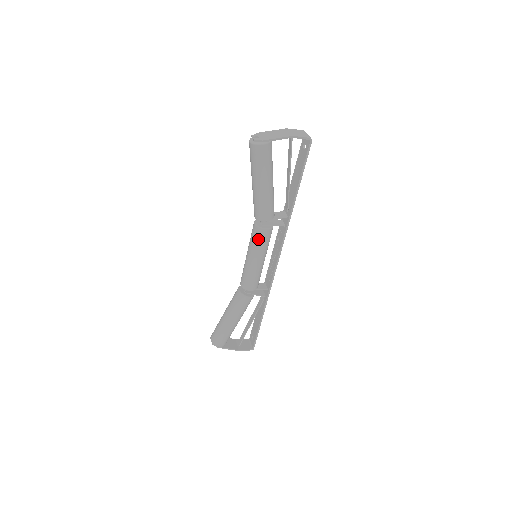
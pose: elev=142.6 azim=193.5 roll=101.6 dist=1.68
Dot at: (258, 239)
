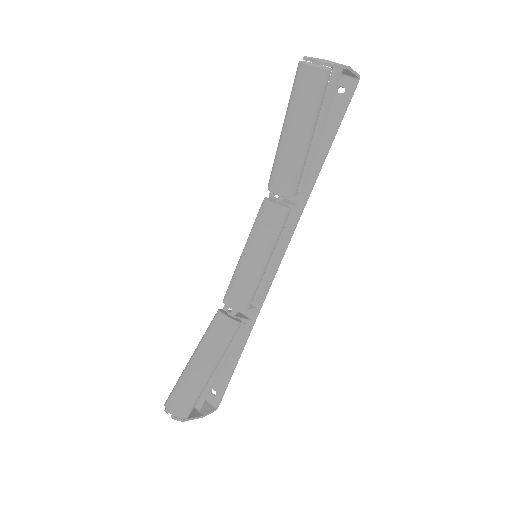
Dot at: (276, 226)
